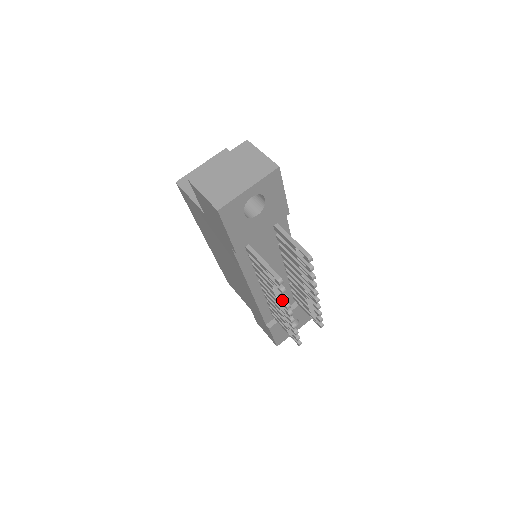
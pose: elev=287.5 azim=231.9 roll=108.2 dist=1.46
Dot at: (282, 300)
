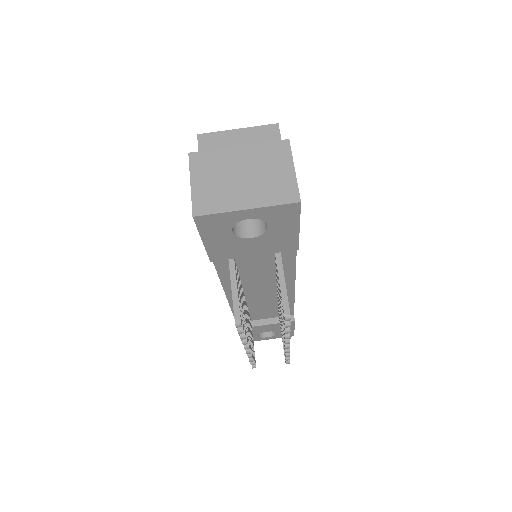
Dot at: occluded
